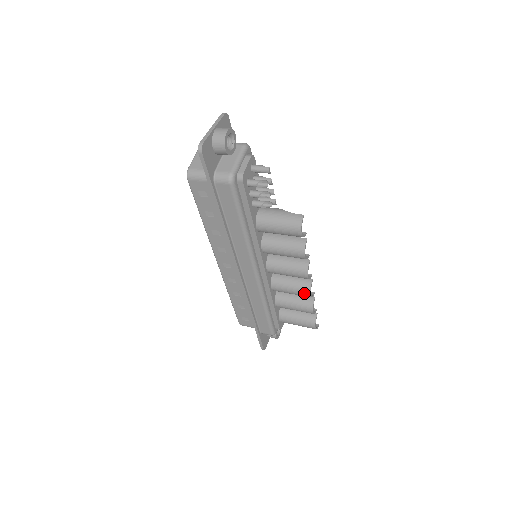
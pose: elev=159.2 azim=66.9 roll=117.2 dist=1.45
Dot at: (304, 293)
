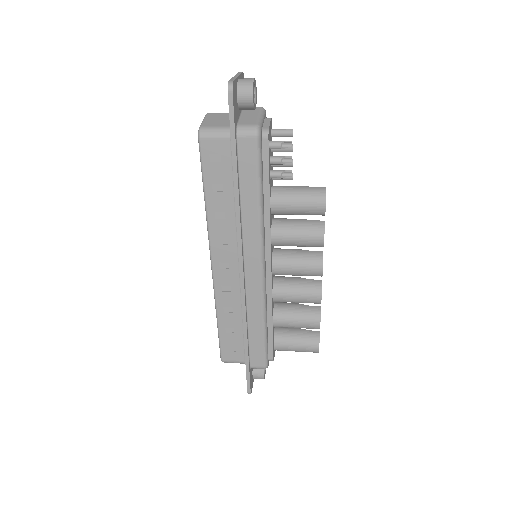
Dot at: (313, 297)
